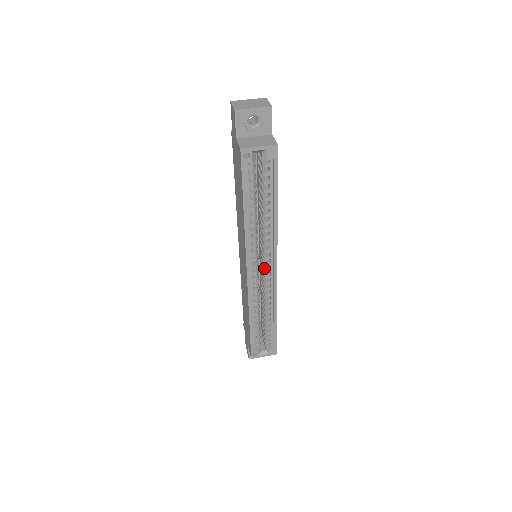
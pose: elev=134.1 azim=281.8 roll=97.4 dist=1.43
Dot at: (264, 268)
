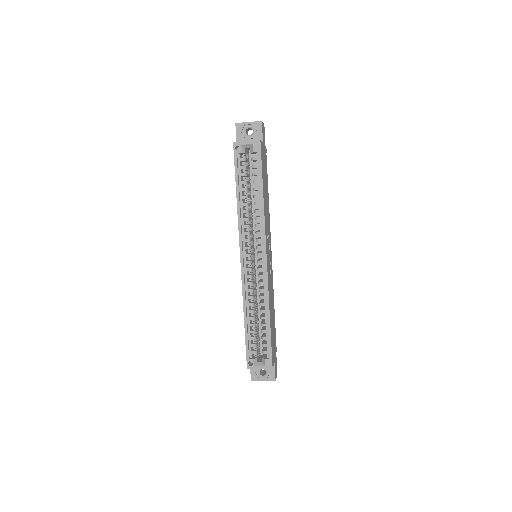
Dot at: (257, 260)
